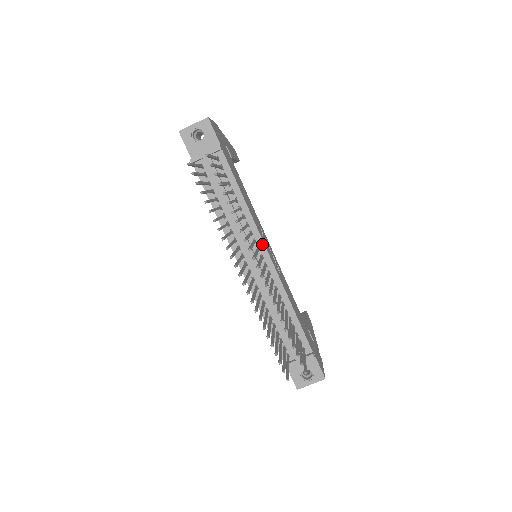
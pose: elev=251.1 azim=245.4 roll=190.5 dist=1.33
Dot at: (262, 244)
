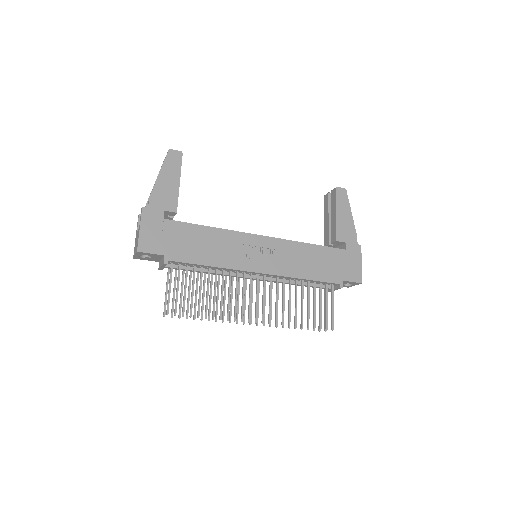
Dot at: (250, 272)
